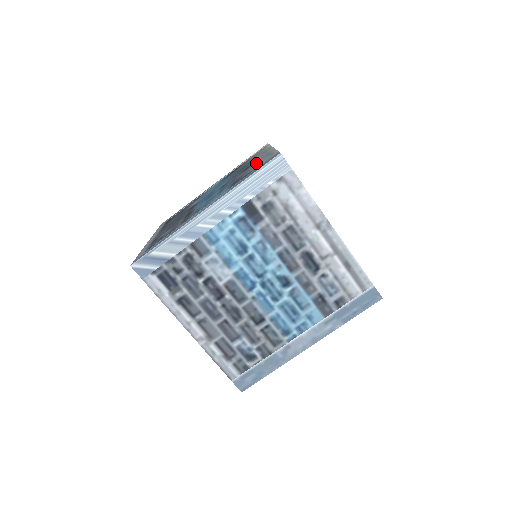
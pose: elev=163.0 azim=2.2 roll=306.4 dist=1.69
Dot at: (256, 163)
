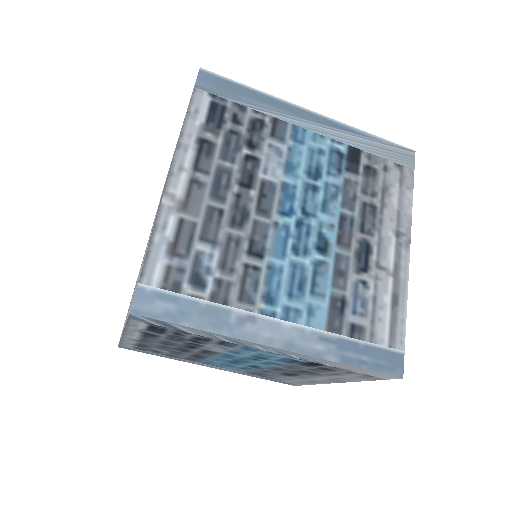
Dot at: (378, 289)
